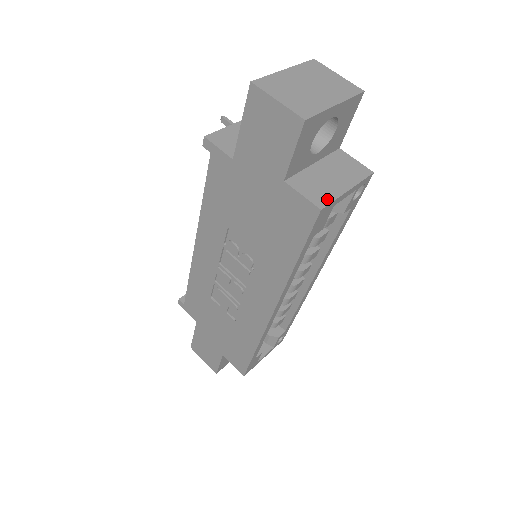
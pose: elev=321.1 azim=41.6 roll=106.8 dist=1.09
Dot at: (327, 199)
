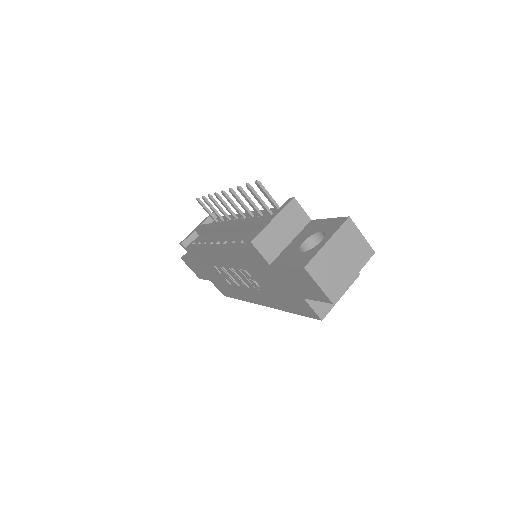
Dot at: (327, 310)
